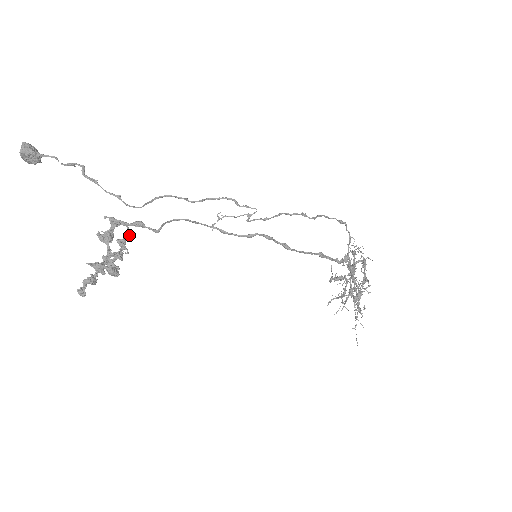
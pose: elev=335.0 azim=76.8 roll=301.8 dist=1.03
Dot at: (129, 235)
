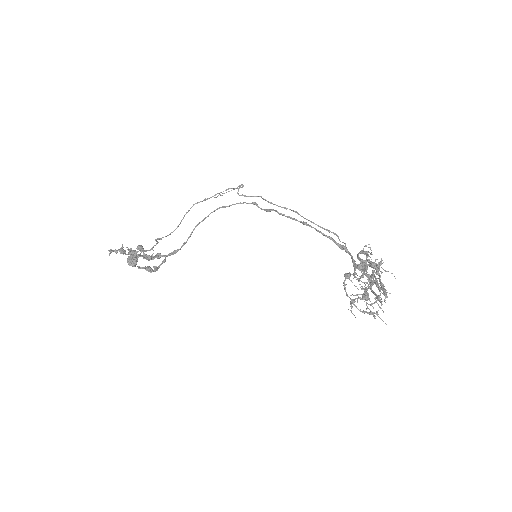
Dot at: (164, 262)
